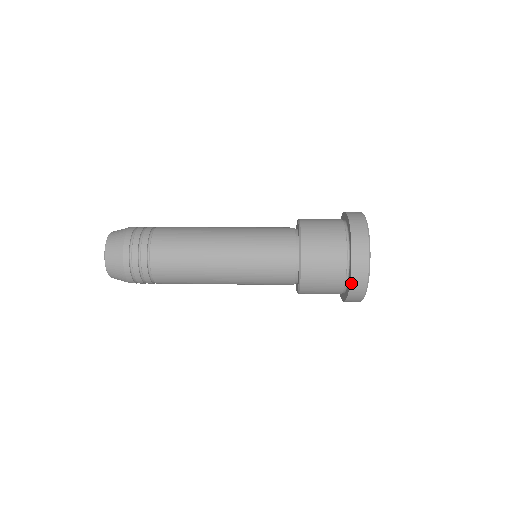
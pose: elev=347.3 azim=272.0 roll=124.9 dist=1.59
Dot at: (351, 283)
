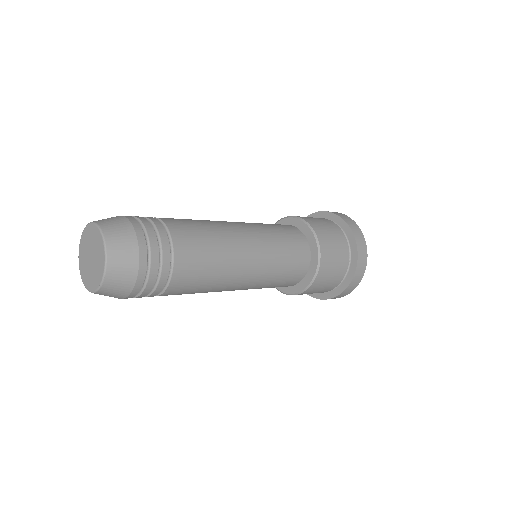
Dot at: (358, 263)
